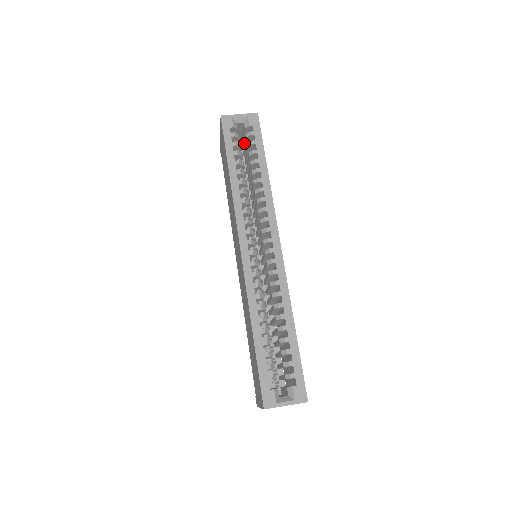
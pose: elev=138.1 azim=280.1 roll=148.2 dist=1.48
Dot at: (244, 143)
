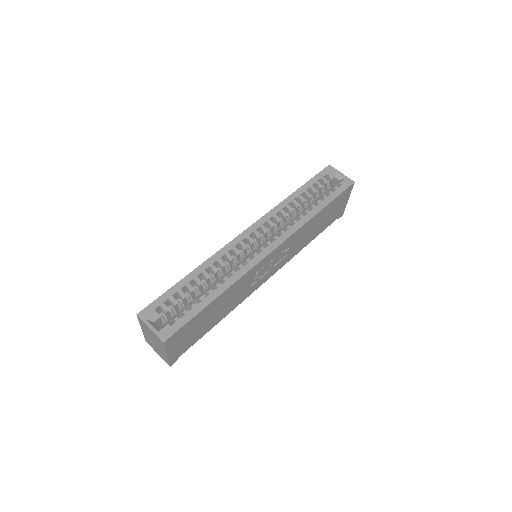
Dot at: occluded
